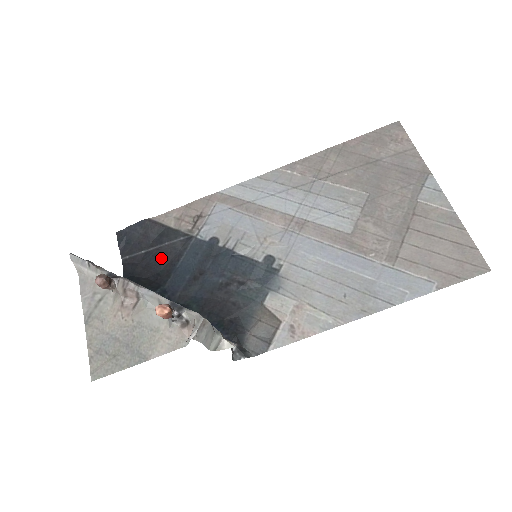
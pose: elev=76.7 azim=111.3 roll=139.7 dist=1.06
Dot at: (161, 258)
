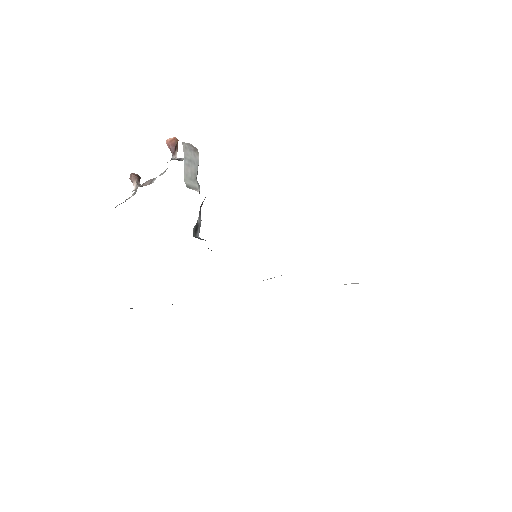
Dot at: occluded
